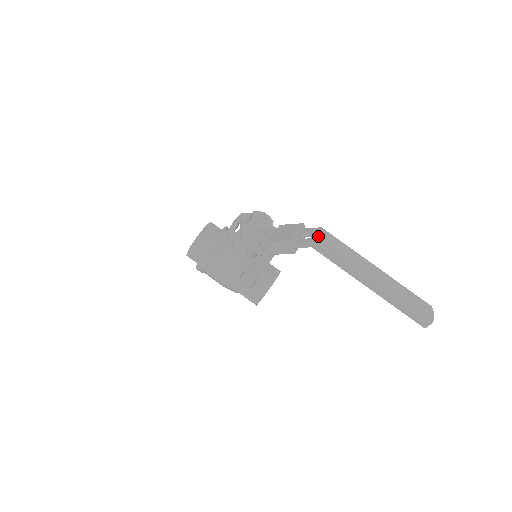
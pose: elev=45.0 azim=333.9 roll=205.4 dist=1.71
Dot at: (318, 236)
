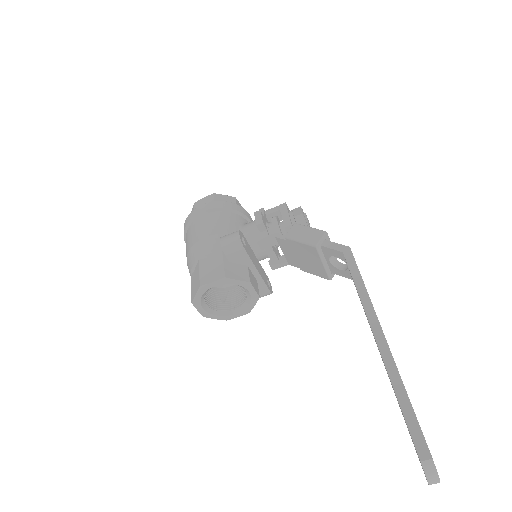
Dot at: occluded
